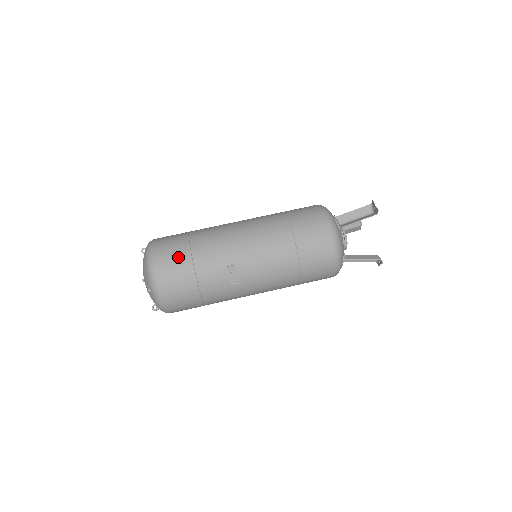
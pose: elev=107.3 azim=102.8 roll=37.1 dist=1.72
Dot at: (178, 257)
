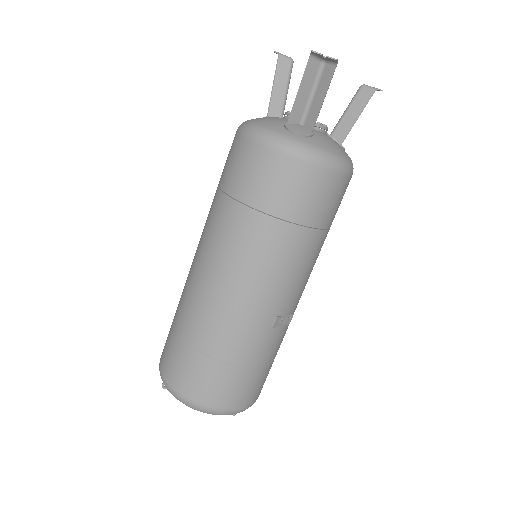
Dot at: (222, 381)
